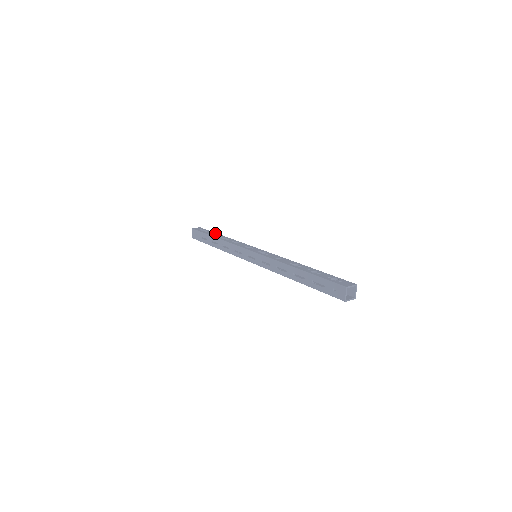
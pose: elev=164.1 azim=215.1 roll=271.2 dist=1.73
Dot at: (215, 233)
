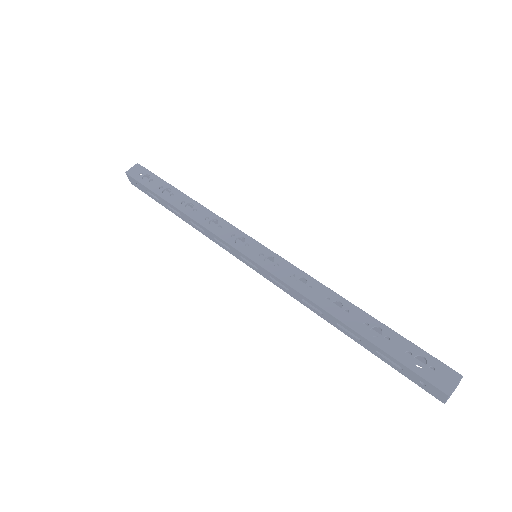
Dot at: (168, 186)
